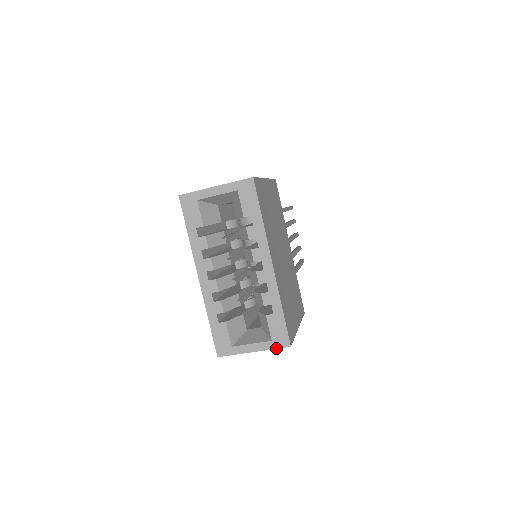
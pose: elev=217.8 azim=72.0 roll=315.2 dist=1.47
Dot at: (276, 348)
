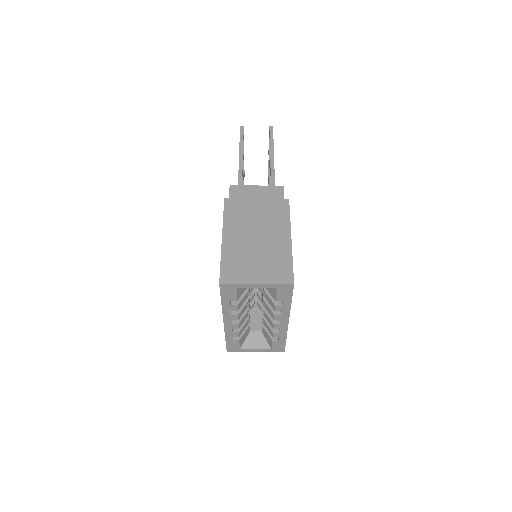
Dot at: occluded
